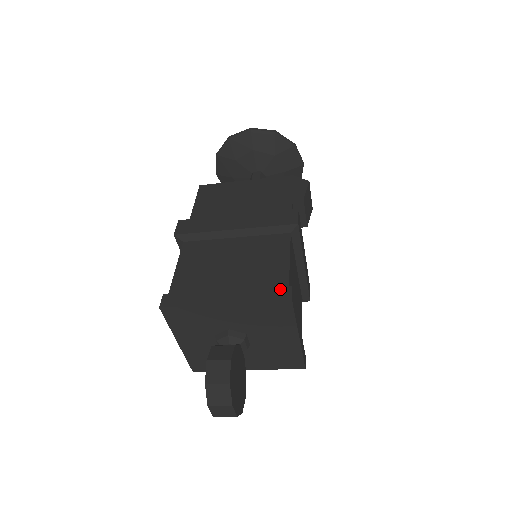
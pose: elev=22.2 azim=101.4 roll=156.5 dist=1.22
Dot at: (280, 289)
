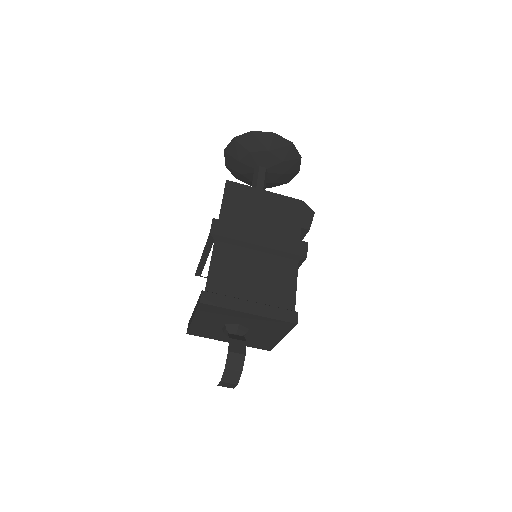
Dot at: (290, 312)
